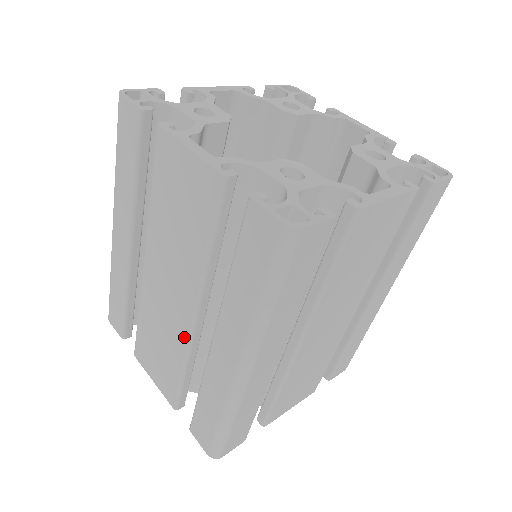
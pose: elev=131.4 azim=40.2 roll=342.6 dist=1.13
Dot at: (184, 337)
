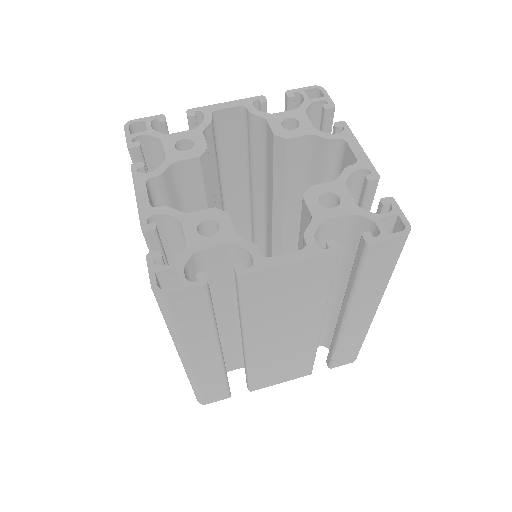
Dot at: occluded
